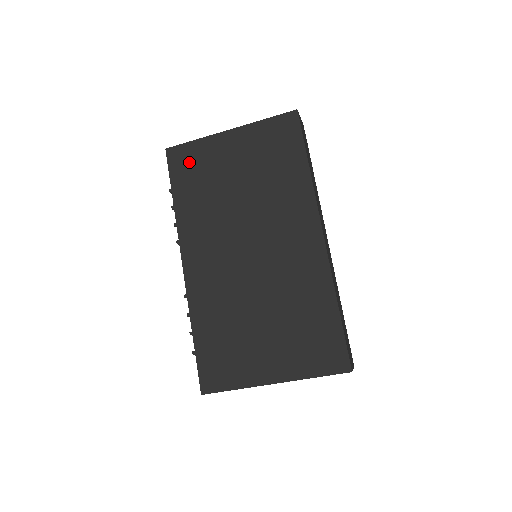
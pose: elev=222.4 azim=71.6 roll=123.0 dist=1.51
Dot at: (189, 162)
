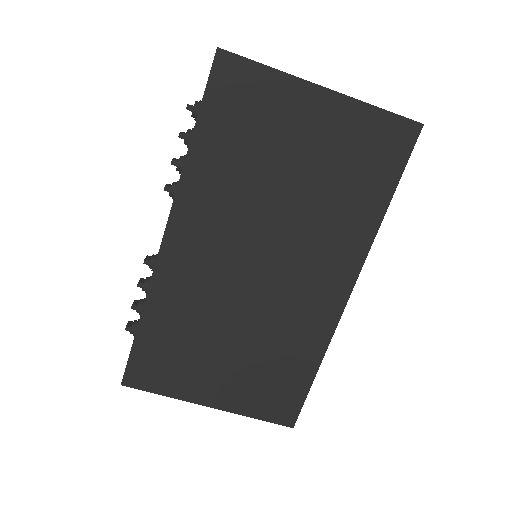
Dot at: (243, 96)
